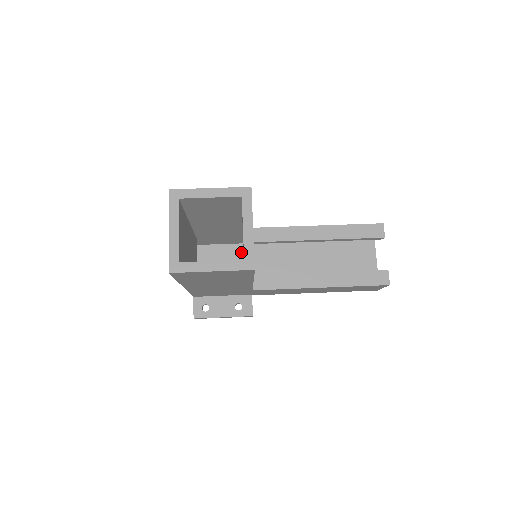
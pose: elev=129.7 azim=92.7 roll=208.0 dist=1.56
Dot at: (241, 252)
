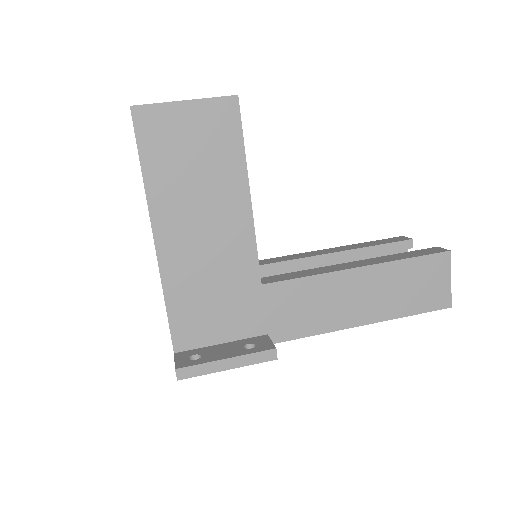
Dot at: occluded
